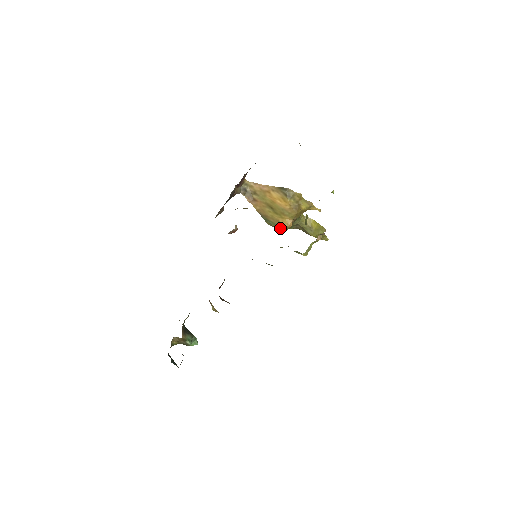
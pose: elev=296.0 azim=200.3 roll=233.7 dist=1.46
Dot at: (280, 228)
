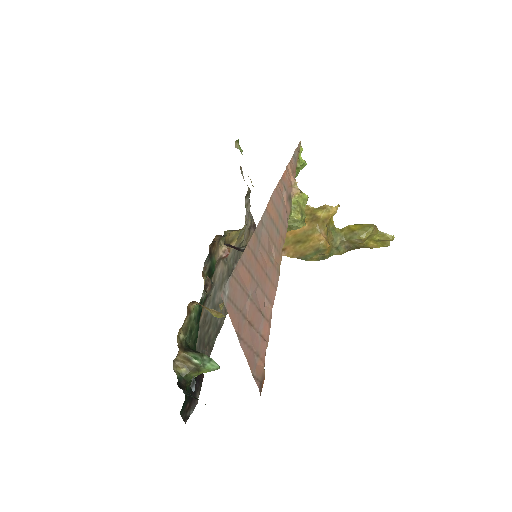
Dot at: (320, 253)
